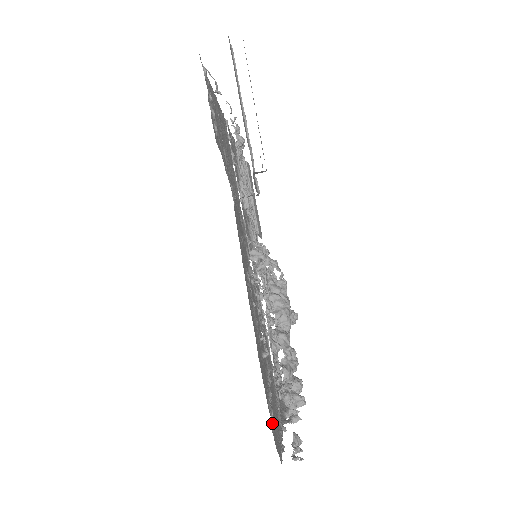
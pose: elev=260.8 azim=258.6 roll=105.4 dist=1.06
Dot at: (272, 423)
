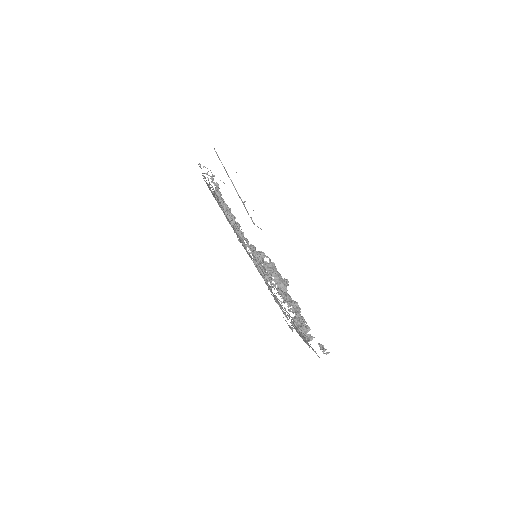
Dot at: occluded
